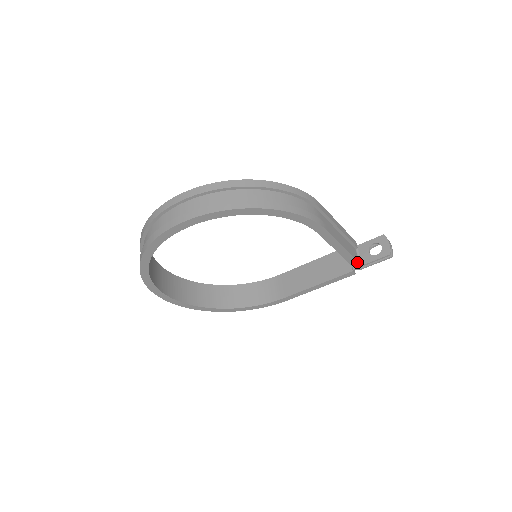
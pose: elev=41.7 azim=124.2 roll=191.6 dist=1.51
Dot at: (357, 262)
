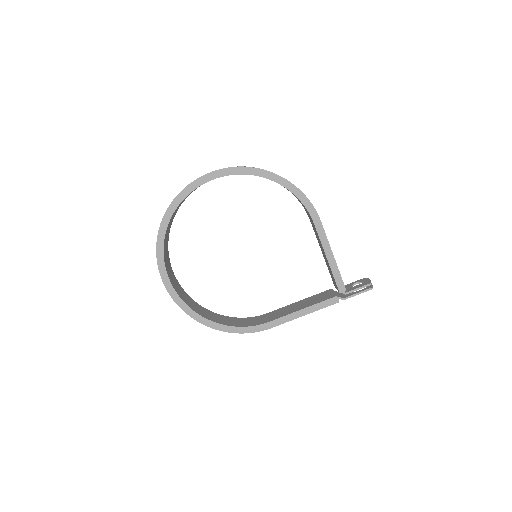
Dot at: (342, 281)
